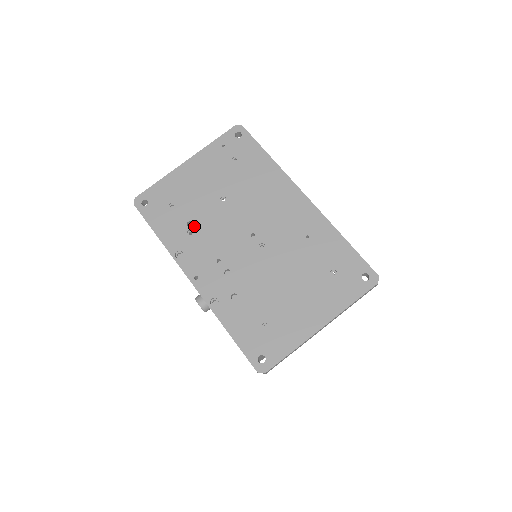
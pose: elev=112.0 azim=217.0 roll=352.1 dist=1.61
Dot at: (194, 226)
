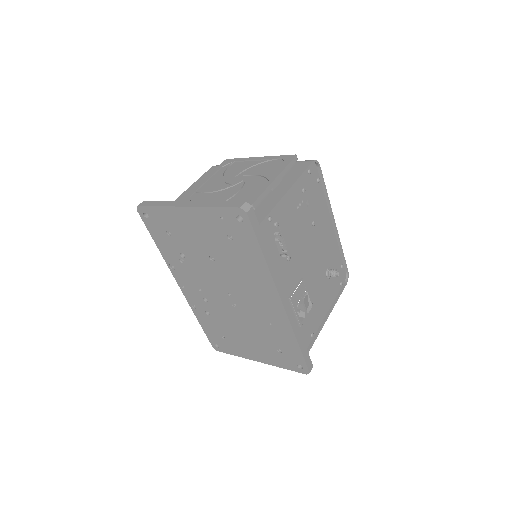
Dot at: (185, 259)
